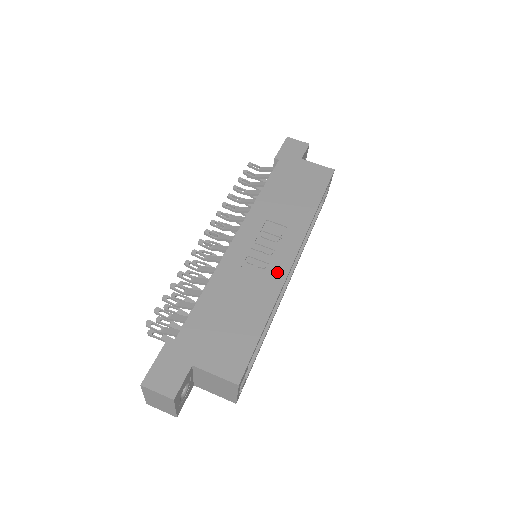
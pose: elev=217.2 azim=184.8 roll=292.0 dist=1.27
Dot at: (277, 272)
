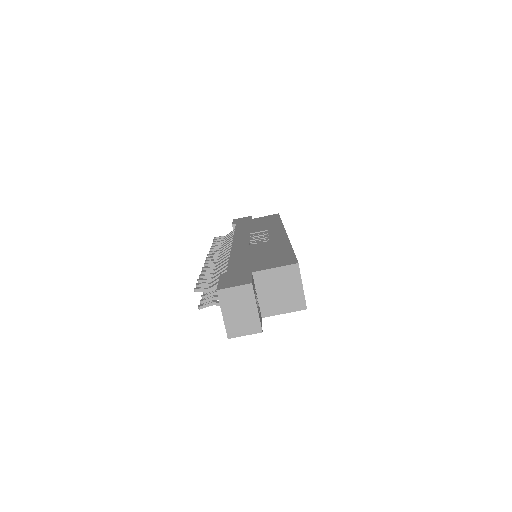
Dot at: (278, 238)
